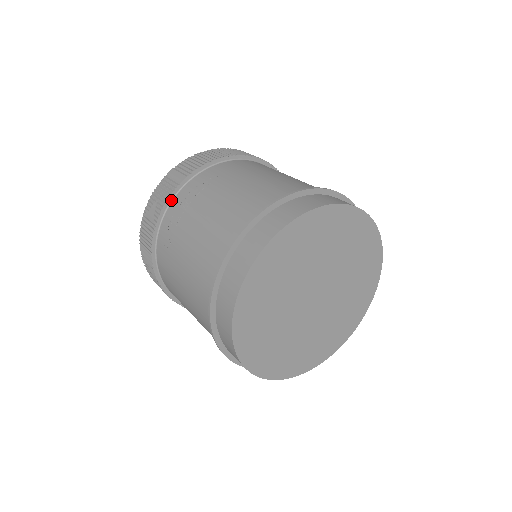
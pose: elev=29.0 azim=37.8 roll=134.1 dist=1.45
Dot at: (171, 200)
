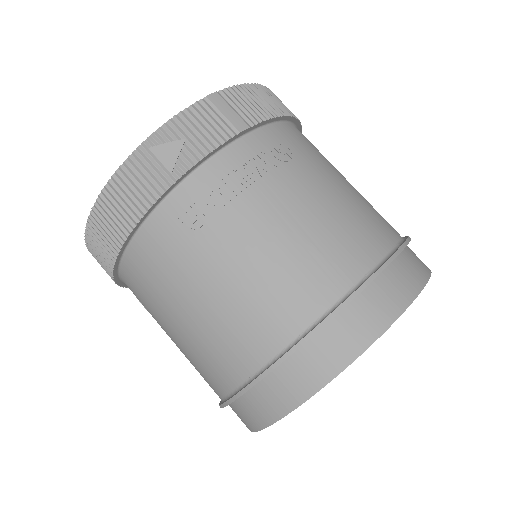
Dot at: (215, 152)
